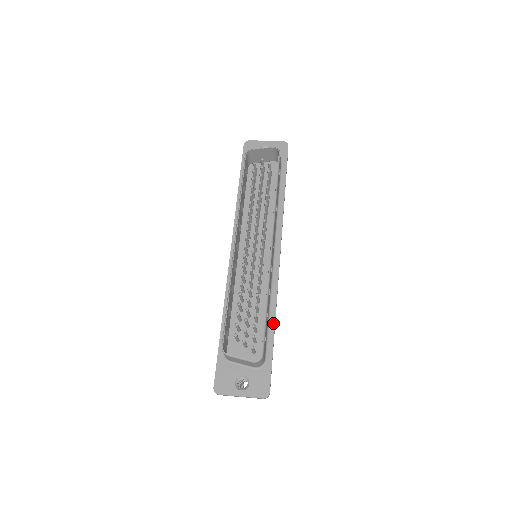
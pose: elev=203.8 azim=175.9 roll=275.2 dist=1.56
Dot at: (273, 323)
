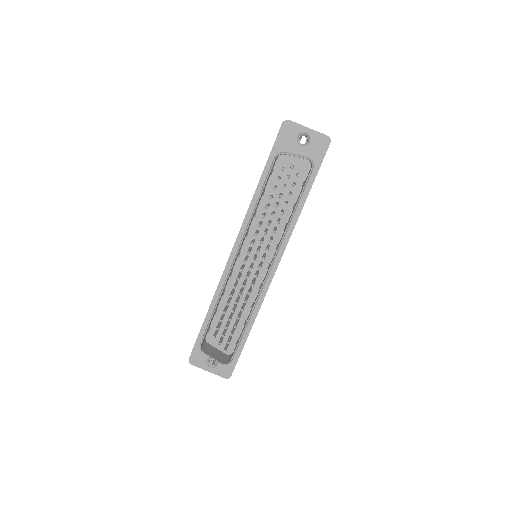
Dot at: (251, 326)
